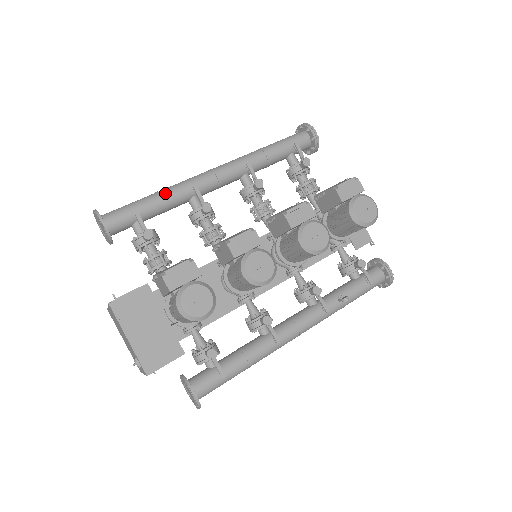
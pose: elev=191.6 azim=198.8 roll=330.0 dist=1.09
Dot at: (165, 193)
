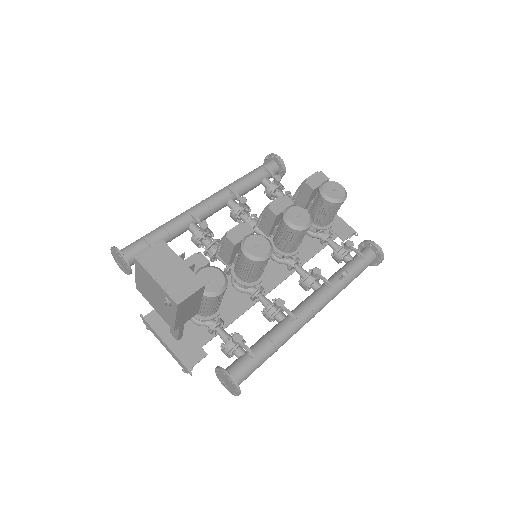
Dot at: (167, 224)
